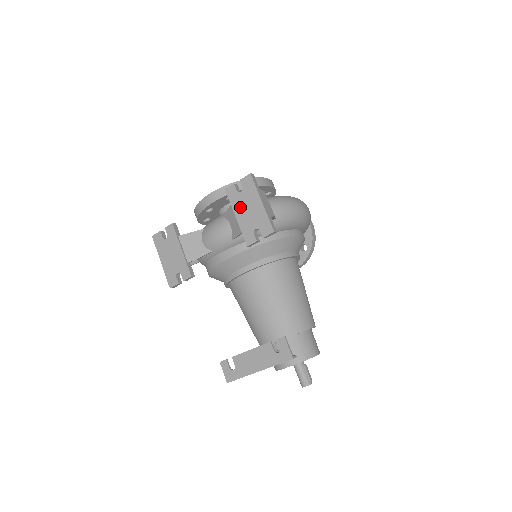
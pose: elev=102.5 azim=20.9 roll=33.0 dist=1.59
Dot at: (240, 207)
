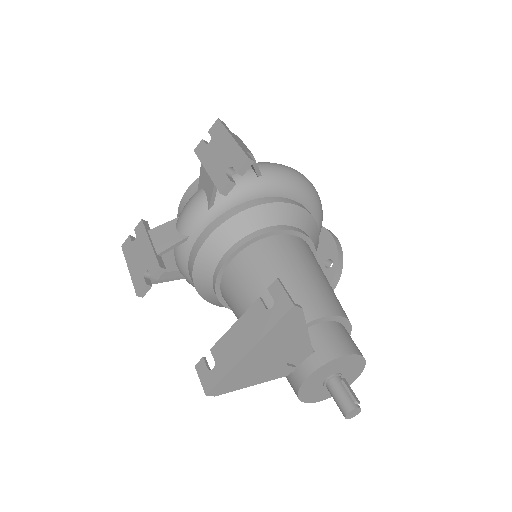
Dot at: (210, 157)
